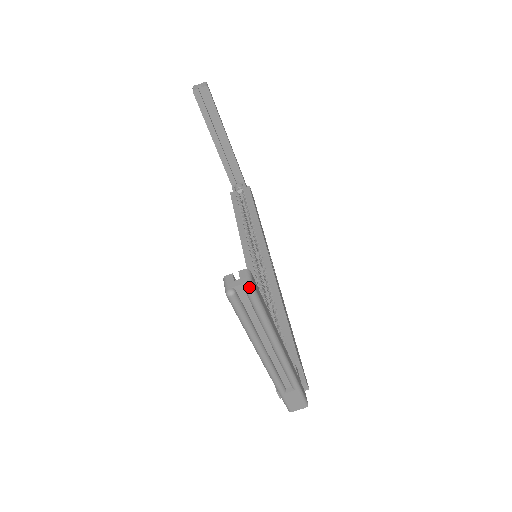
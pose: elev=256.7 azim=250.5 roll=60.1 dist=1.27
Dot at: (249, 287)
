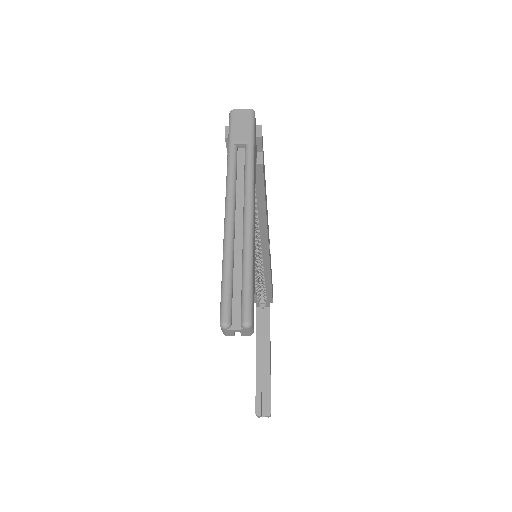
Dot at: occluded
